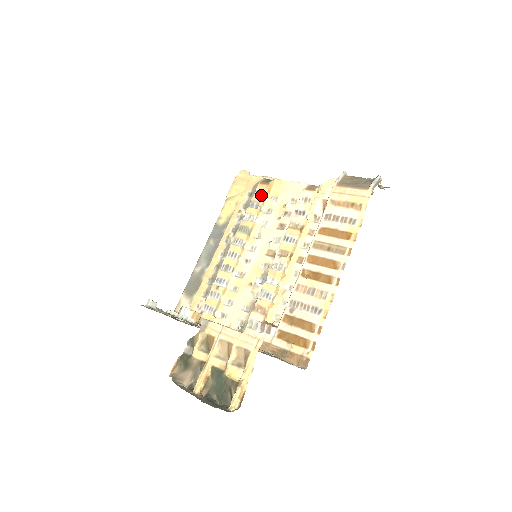
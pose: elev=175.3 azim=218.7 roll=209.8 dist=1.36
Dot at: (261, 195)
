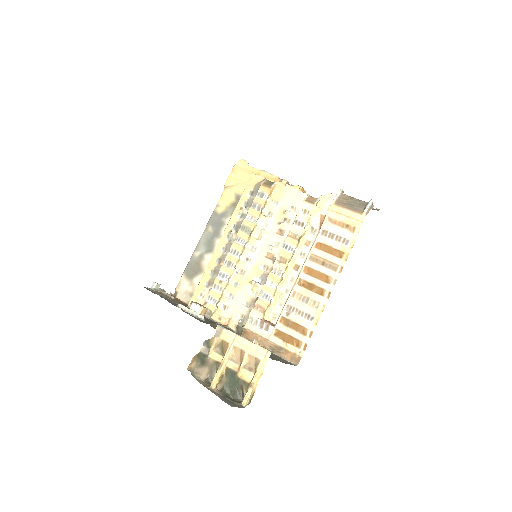
Dot at: (263, 198)
